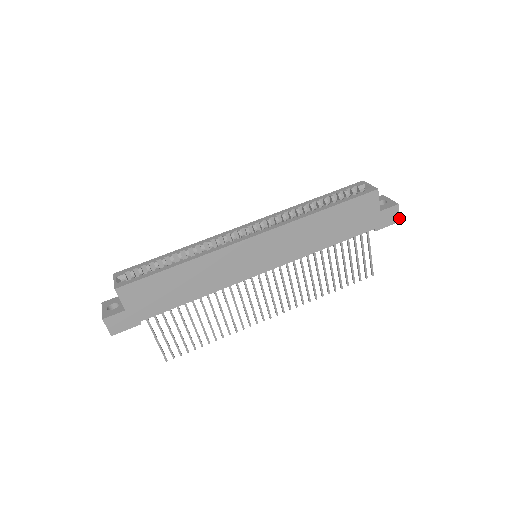
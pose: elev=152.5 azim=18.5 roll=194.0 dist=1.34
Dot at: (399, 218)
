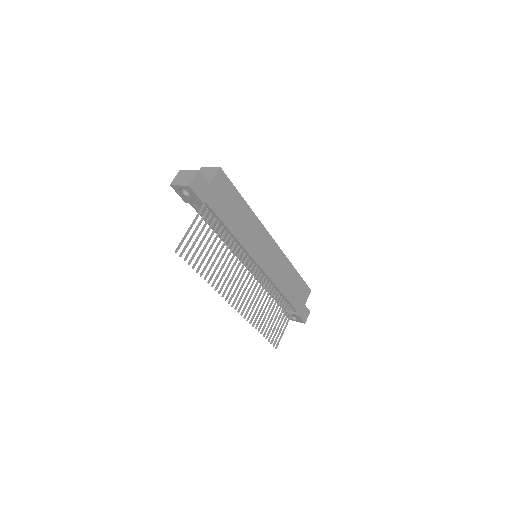
Dot at: occluded
